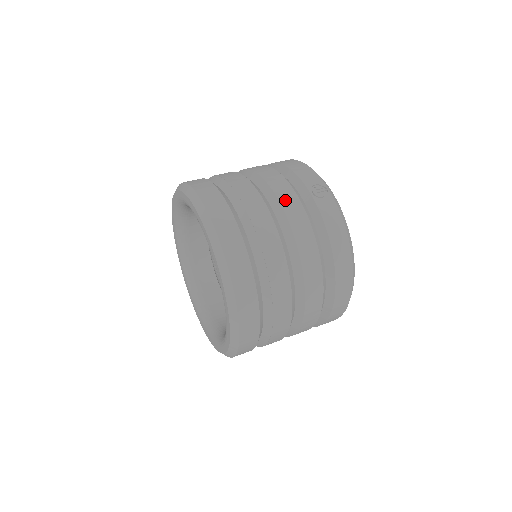
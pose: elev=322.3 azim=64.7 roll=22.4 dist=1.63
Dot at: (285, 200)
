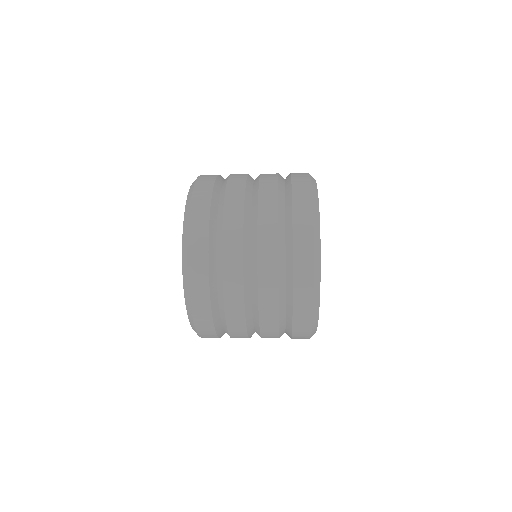
Dot at: occluded
